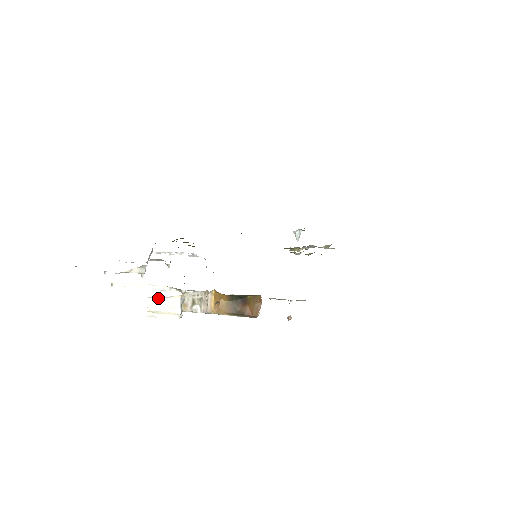
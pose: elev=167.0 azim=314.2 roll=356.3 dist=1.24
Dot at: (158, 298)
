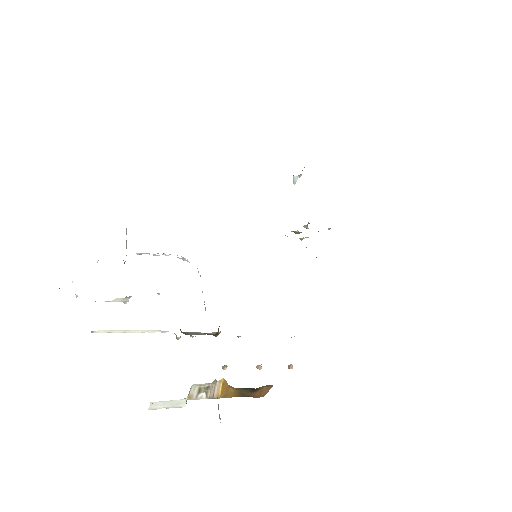
Dot at: (162, 401)
